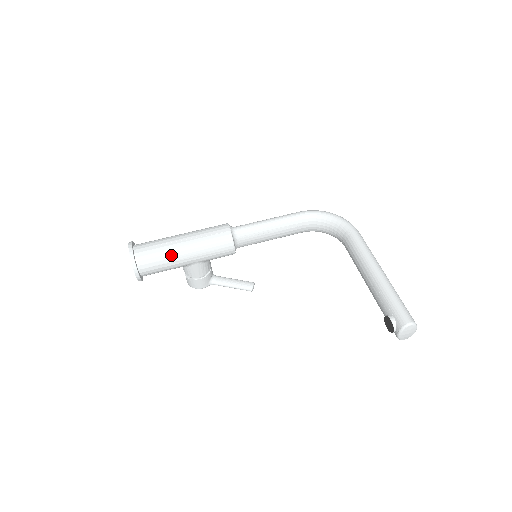
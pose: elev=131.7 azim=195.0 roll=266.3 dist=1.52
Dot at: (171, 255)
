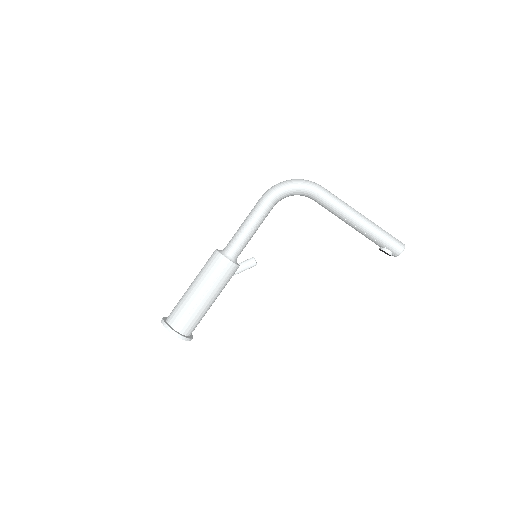
Dot at: (204, 311)
